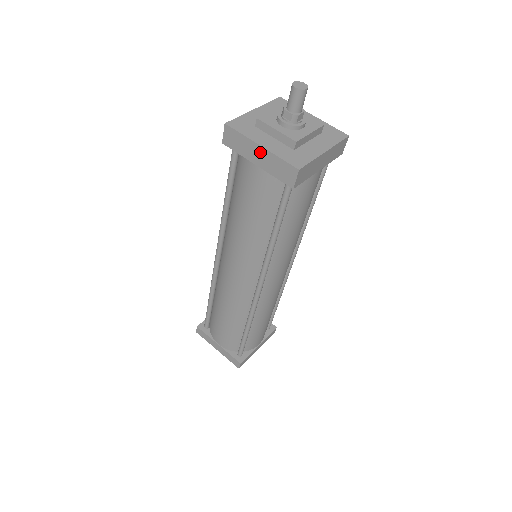
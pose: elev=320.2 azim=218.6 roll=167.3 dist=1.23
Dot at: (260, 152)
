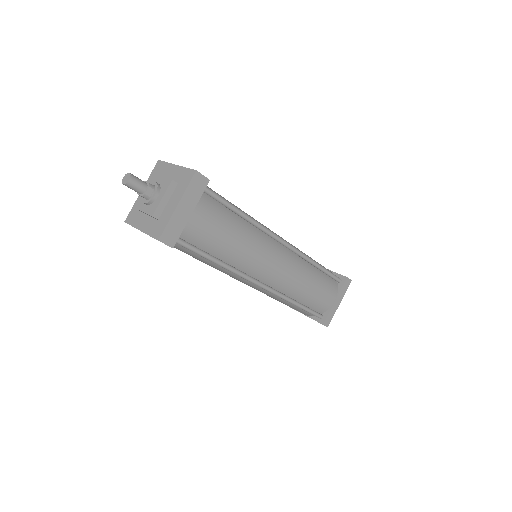
Dot at: occluded
